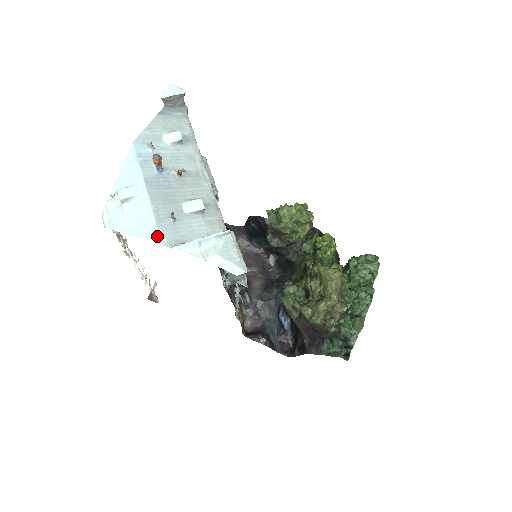
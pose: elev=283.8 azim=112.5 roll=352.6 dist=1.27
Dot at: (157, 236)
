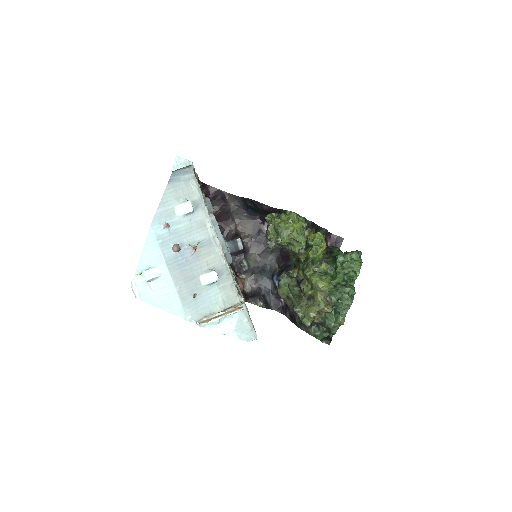
Dot at: (183, 314)
